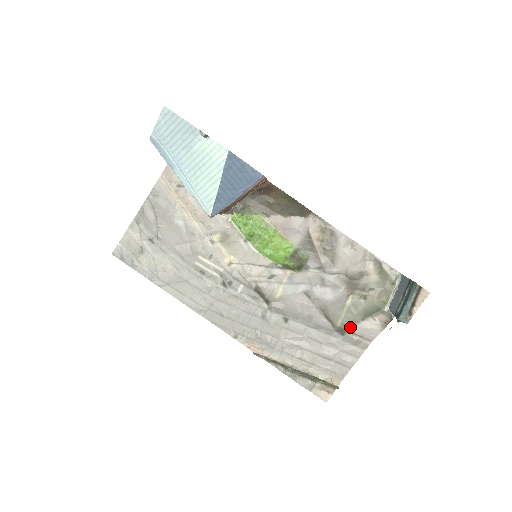
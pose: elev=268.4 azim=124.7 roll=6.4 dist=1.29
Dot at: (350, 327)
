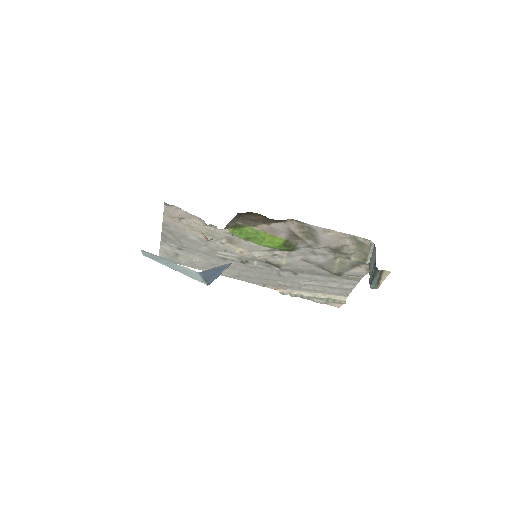
Dot at: (343, 273)
